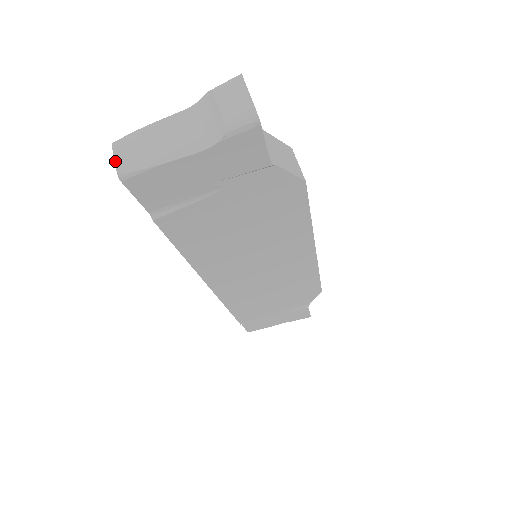
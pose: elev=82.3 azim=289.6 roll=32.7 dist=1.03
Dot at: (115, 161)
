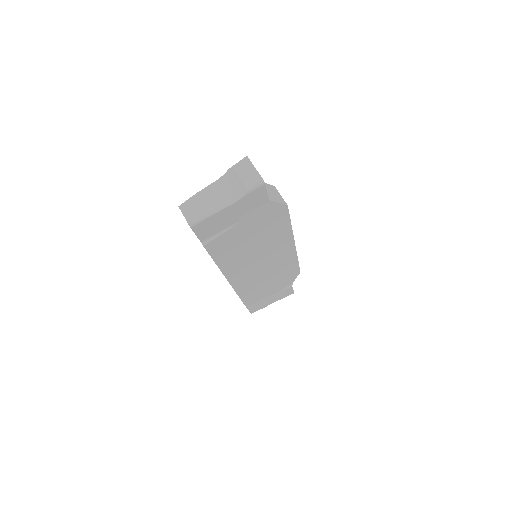
Dot at: occluded
